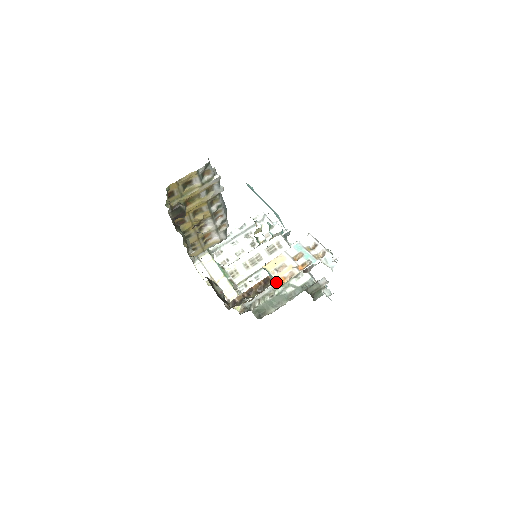
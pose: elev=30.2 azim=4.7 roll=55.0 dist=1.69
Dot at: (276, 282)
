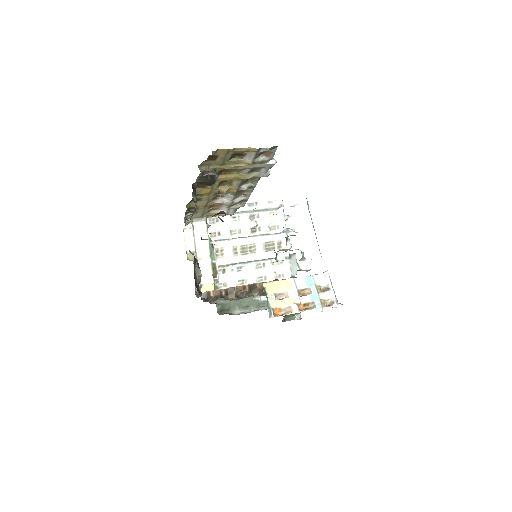
Dot at: (270, 312)
